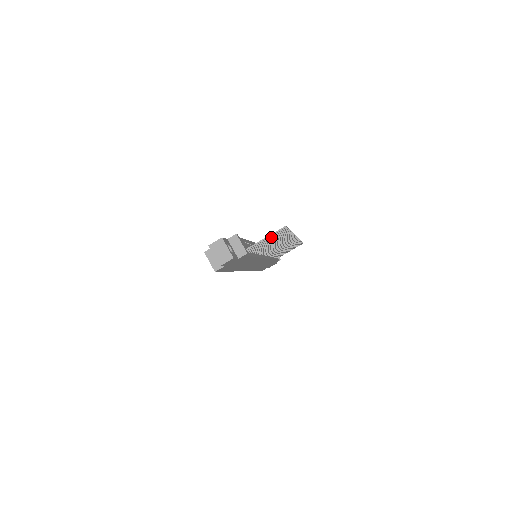
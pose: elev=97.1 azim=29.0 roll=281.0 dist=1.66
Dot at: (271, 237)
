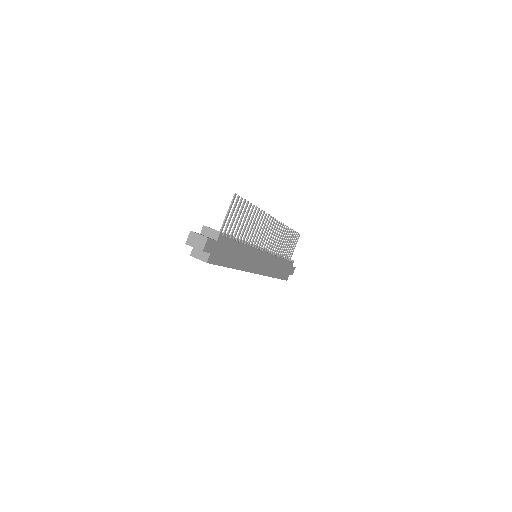
Dot at: (233, 212)
